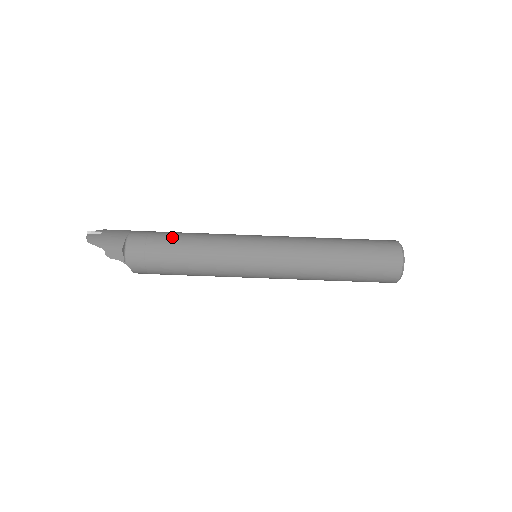
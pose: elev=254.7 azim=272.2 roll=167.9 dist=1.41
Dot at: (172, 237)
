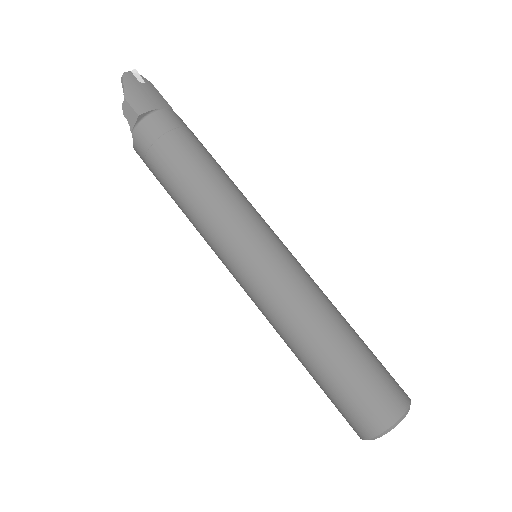
Dot at: (197, 152)
